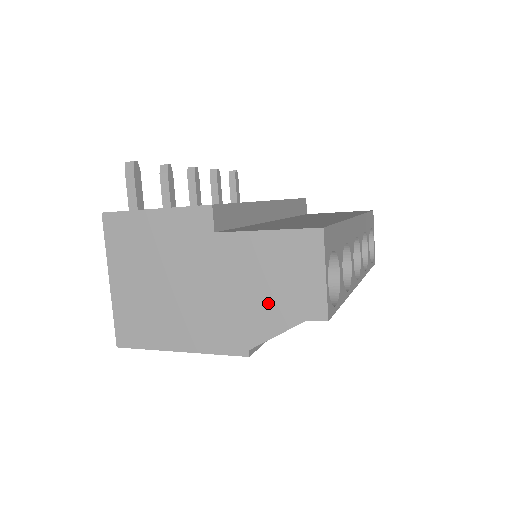
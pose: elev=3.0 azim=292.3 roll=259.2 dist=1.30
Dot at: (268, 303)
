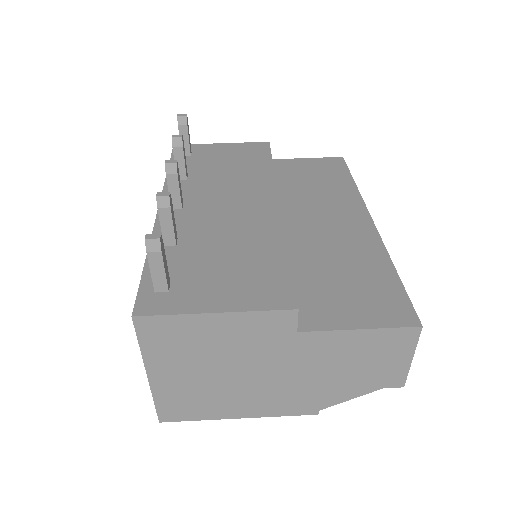
Dot at: (347, 380)
